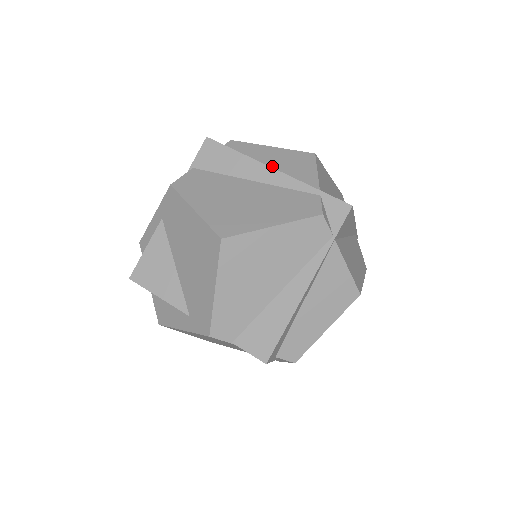
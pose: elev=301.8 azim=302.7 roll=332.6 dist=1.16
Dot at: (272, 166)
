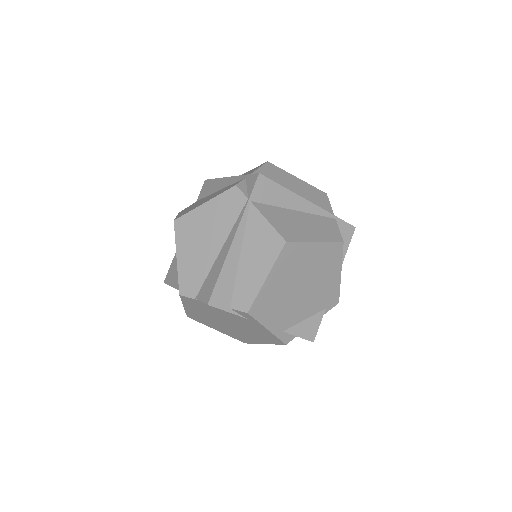
Dot at: occluded
